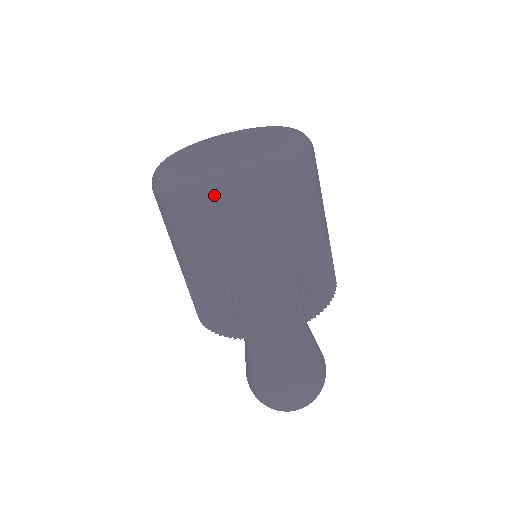
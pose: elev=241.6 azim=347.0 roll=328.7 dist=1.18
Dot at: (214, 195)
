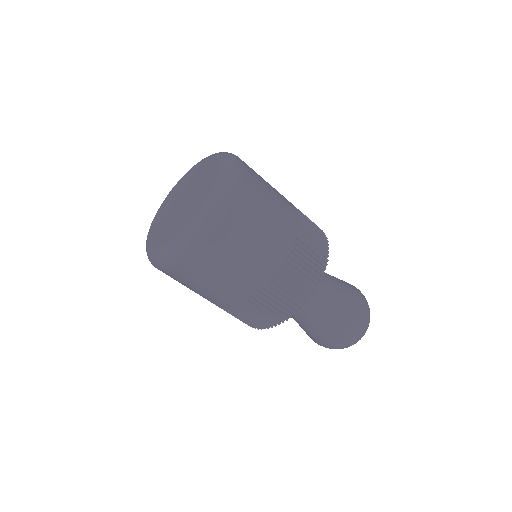
Dot at: (203, 240)
